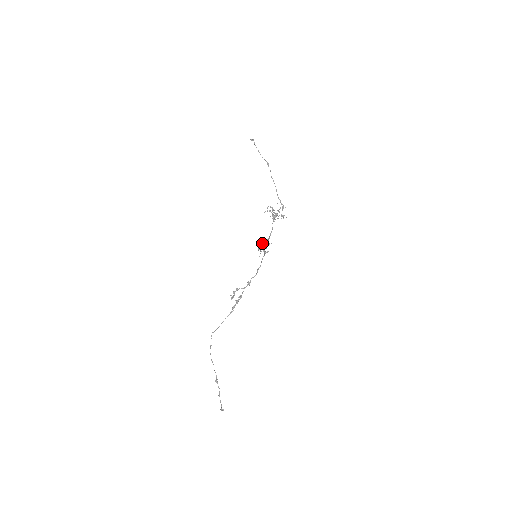
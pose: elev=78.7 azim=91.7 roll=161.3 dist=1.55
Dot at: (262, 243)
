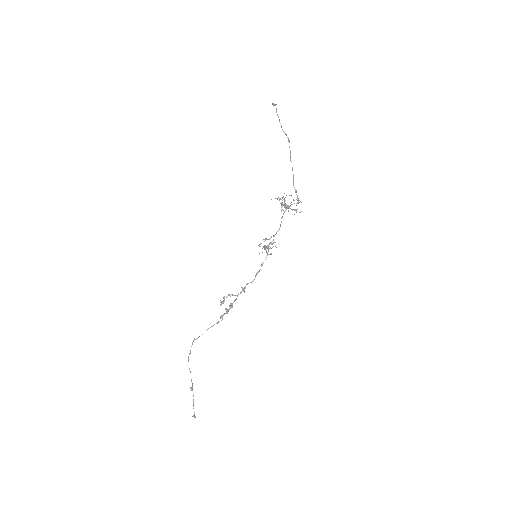
Dot at: (265, 239)
